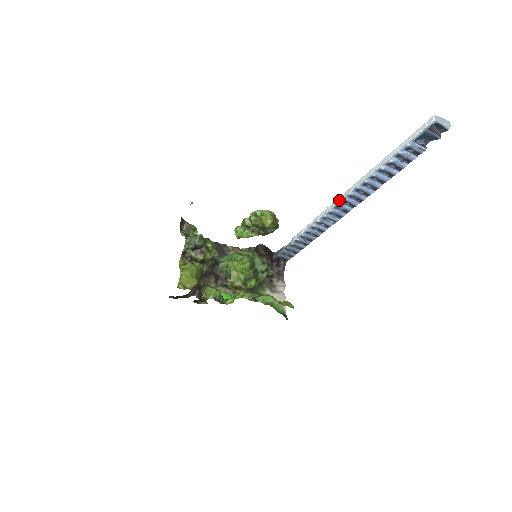
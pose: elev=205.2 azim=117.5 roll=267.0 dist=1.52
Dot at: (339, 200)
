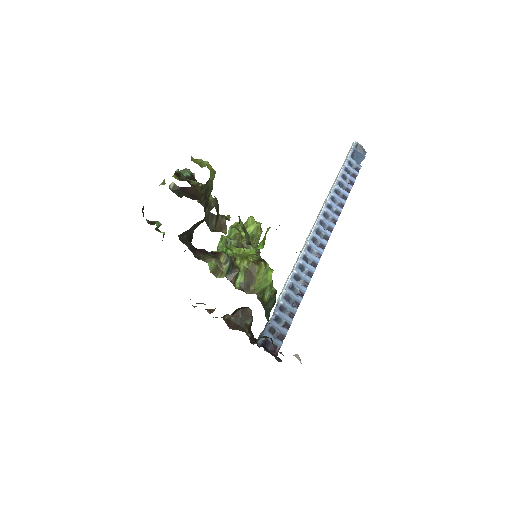
Dot at: (316, 220)
